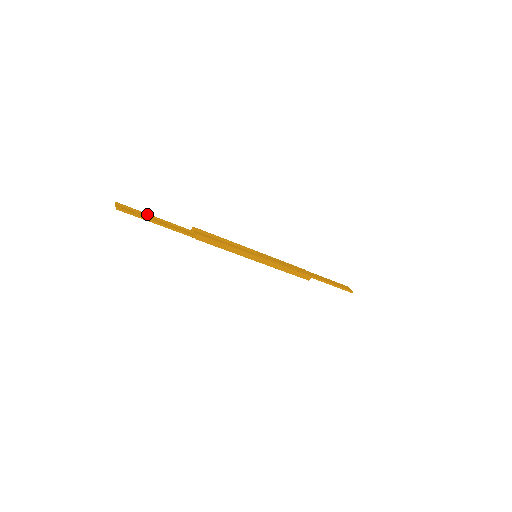
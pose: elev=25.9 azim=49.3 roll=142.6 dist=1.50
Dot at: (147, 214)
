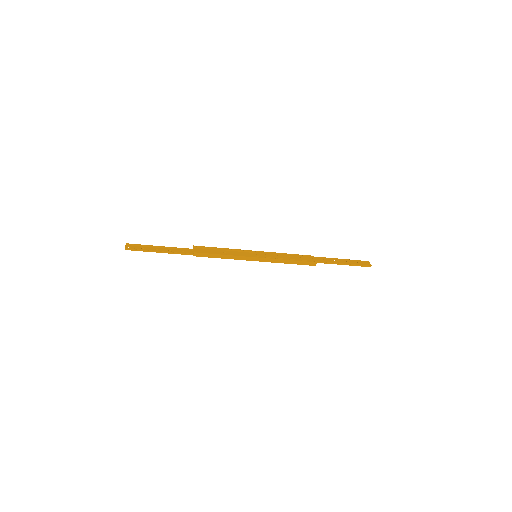
Dot at: (152, 246)
